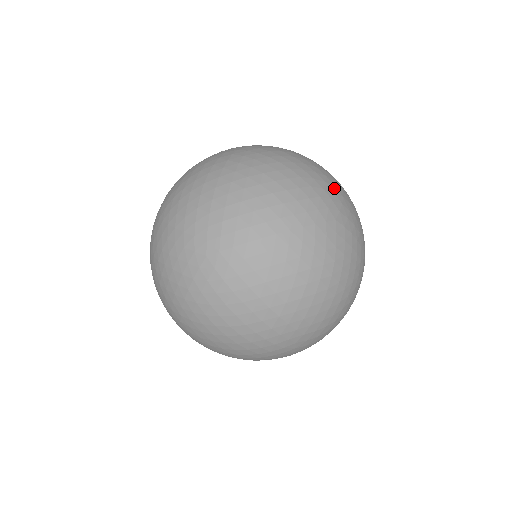
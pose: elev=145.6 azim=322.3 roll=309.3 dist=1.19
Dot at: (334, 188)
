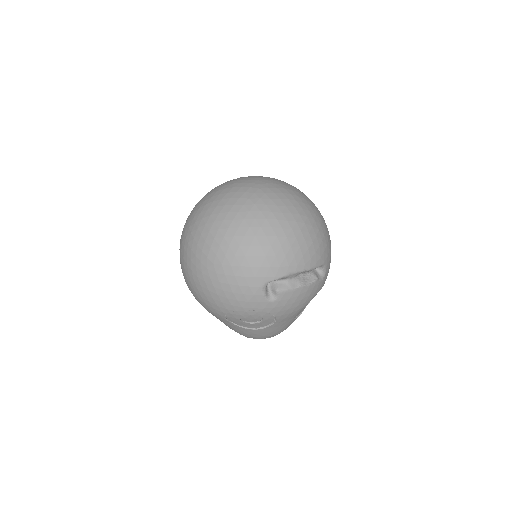
Dot at: (280, 184)
